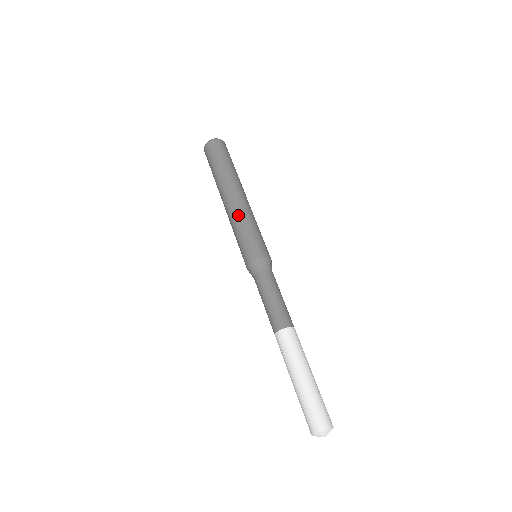
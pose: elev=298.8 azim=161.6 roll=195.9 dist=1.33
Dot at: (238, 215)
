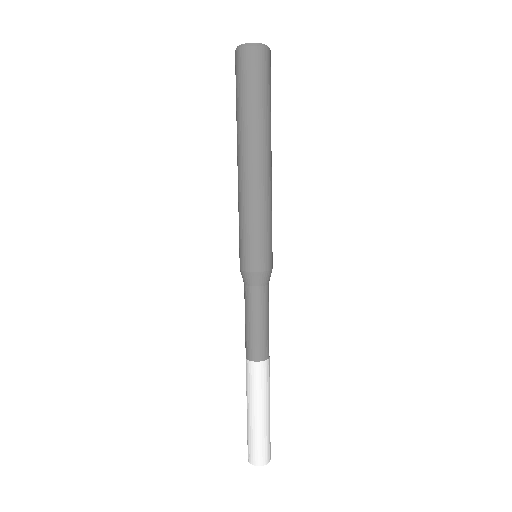
Dot at: (261, 199)
